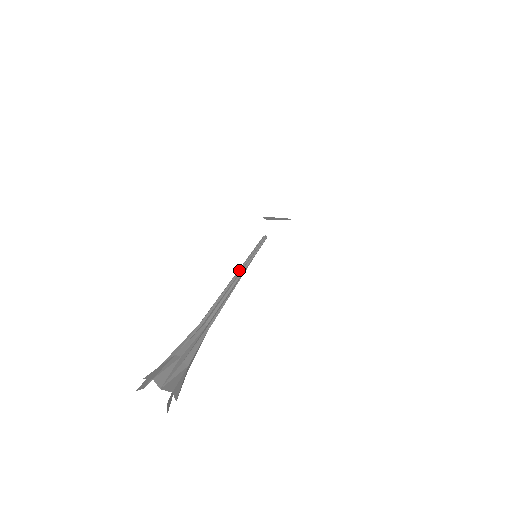
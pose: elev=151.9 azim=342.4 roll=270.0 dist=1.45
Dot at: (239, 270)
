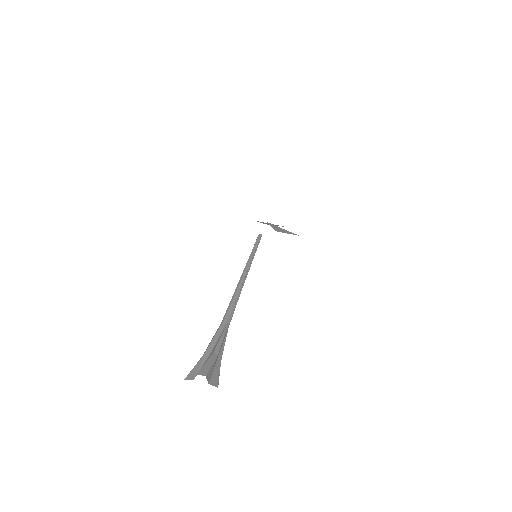
Dot at: (245, 270)
